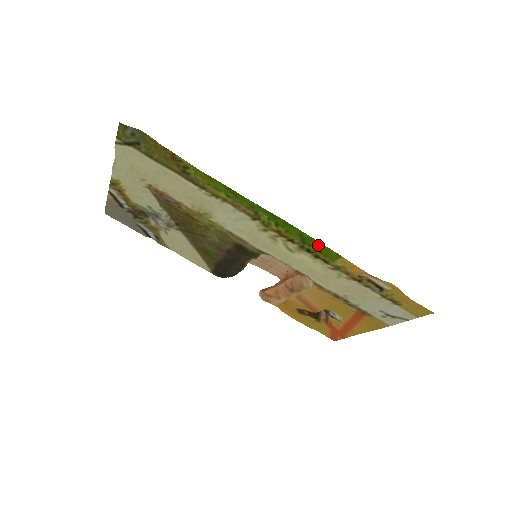
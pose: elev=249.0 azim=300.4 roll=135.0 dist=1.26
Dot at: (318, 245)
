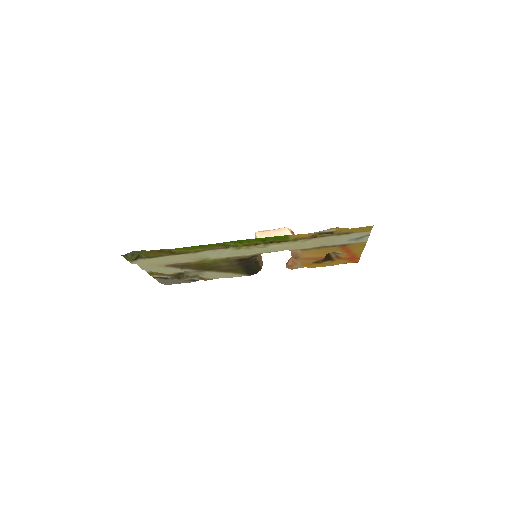
Dot at: (271, 238)
